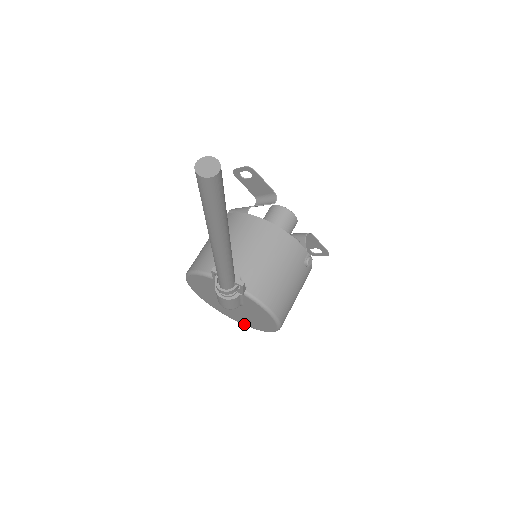
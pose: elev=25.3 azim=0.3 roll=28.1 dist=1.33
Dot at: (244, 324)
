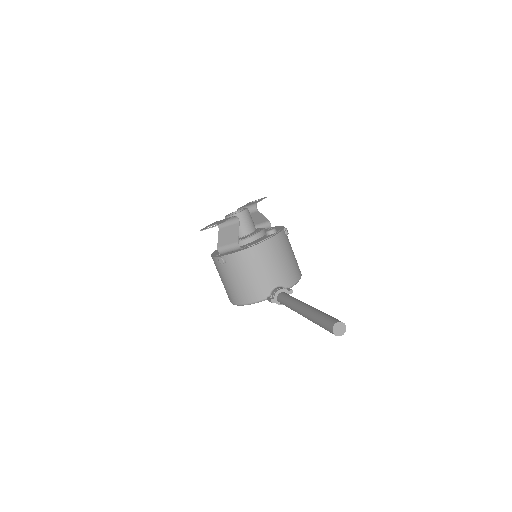
Dot at: occluded
